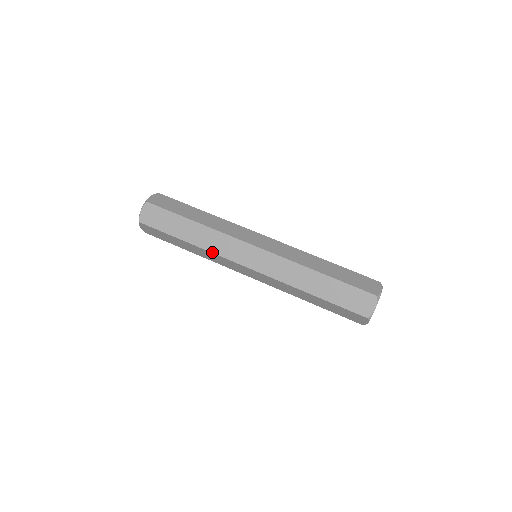
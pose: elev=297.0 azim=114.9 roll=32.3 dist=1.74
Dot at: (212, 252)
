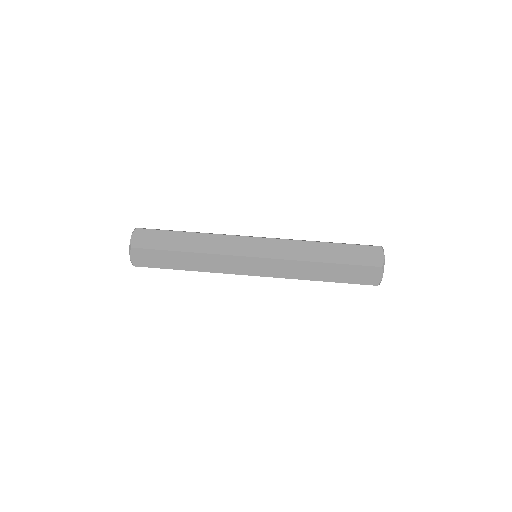
Dot at: (215, 272)
